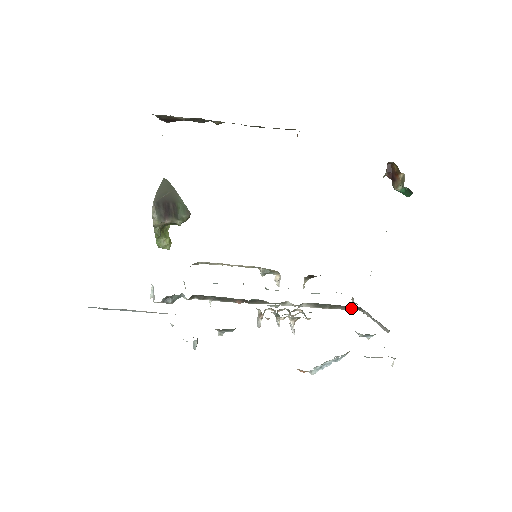
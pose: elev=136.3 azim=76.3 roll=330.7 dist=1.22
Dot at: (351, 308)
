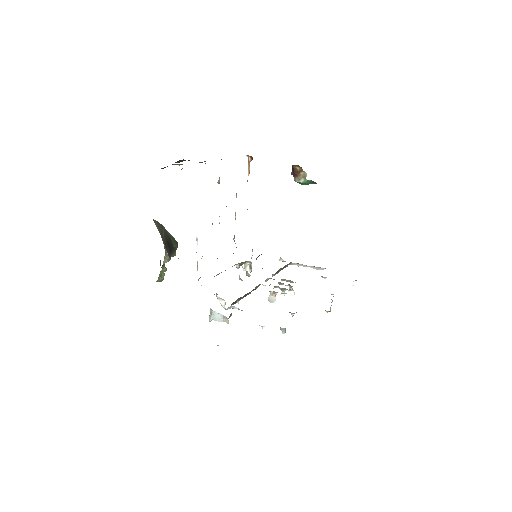
Dot at: (287, 265)
